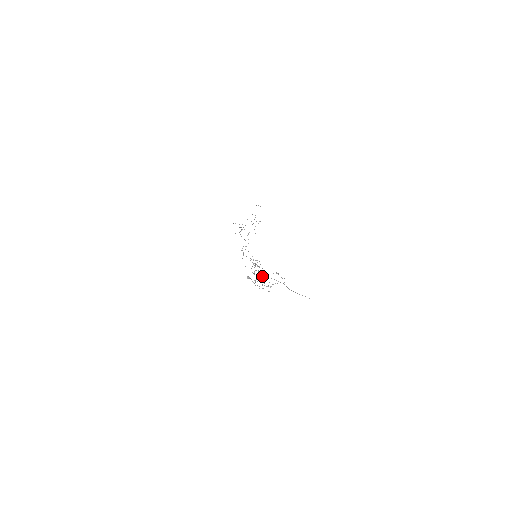
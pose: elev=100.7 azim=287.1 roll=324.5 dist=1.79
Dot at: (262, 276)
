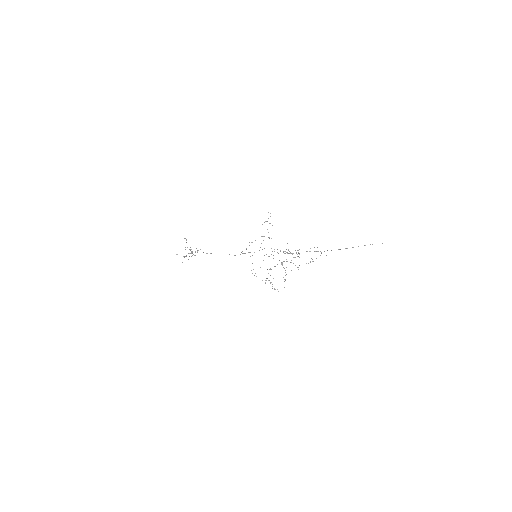
Dot at: (298, 256)
